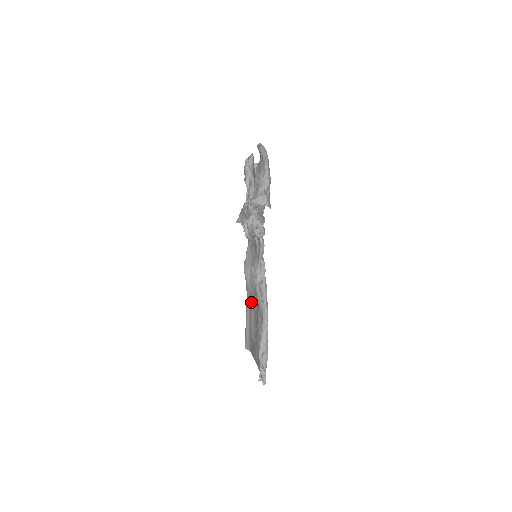
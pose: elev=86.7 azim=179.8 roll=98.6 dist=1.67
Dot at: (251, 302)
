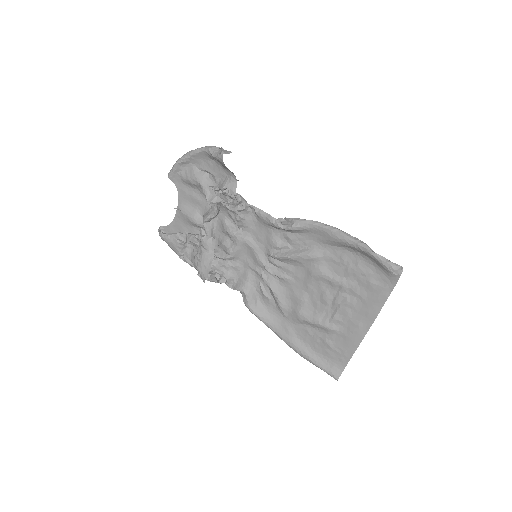
Dot at: (294, 311)
